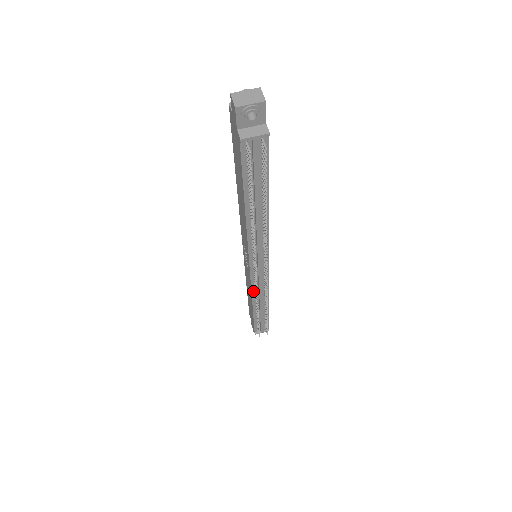
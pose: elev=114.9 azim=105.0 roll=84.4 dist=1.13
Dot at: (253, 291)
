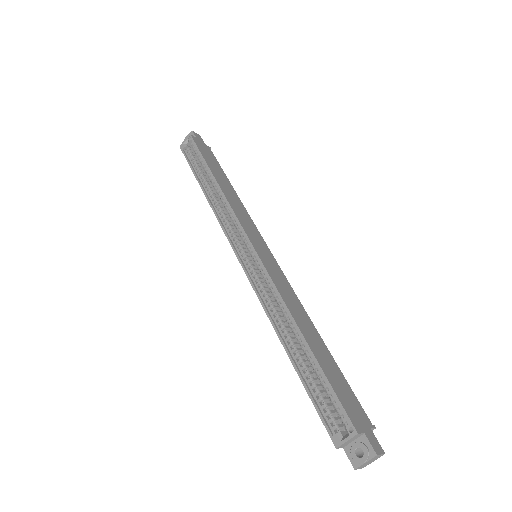
Dot at: occluded
